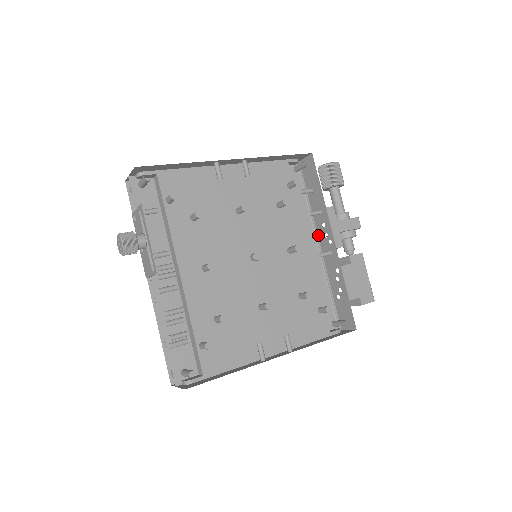
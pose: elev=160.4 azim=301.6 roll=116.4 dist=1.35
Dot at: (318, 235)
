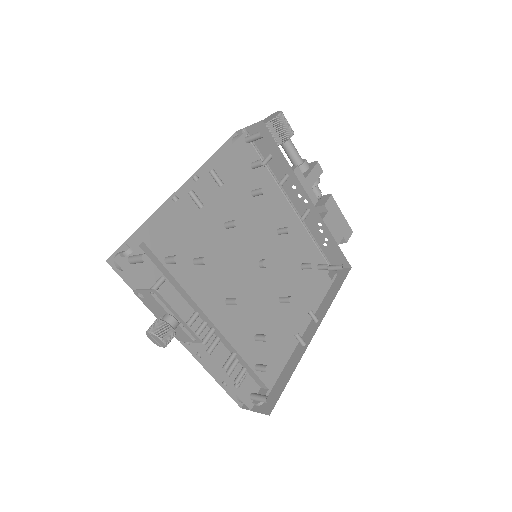
Dot at: (288, 196)
